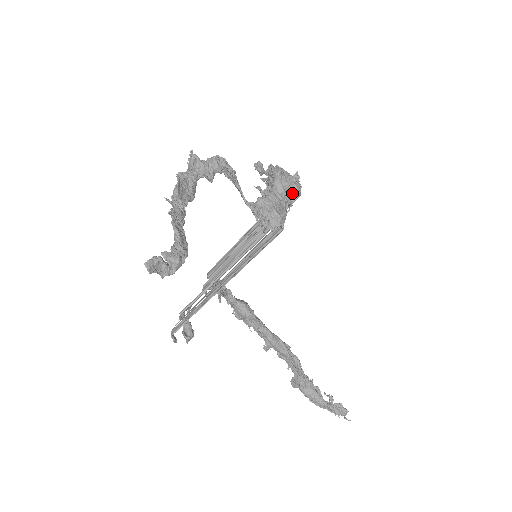
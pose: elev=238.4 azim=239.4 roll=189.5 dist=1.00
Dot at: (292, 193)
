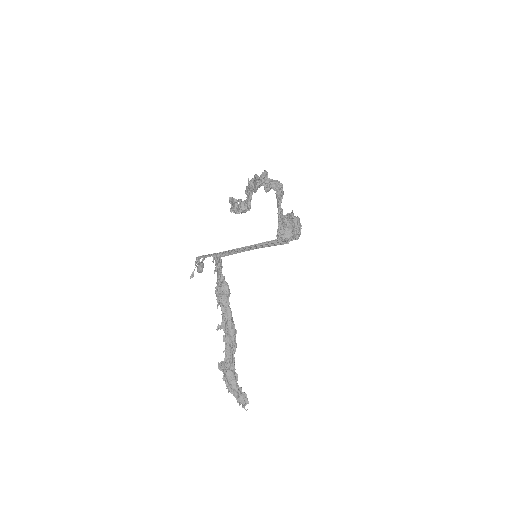
Dot at: (298, 232)
